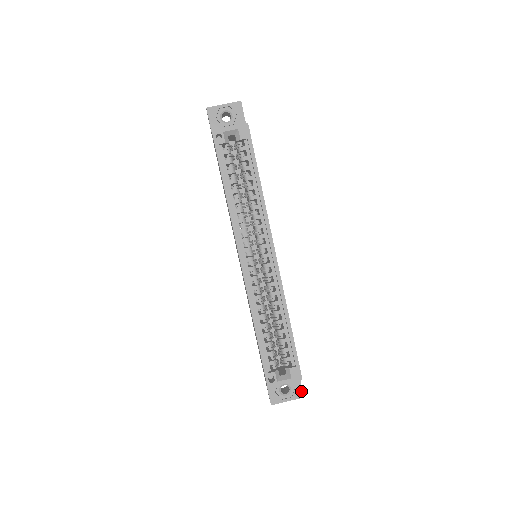
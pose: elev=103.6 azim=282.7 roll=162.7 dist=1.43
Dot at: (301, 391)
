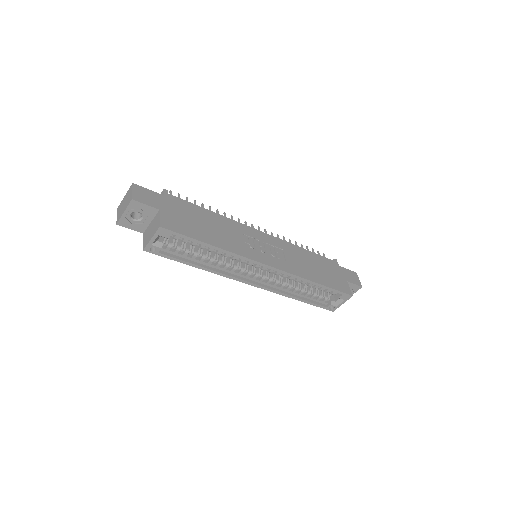
Dot at: (357, 286)
